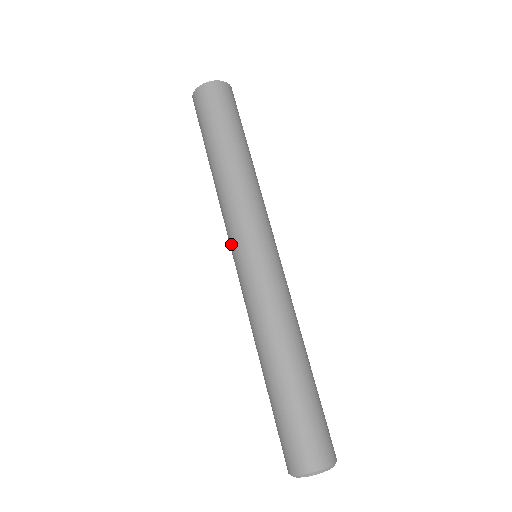
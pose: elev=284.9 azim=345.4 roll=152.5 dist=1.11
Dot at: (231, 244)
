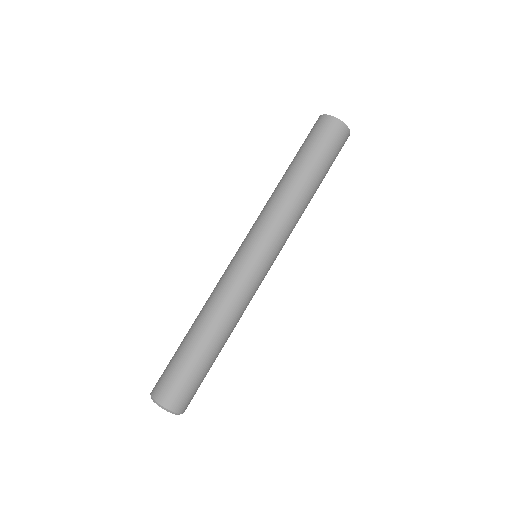
Dot at: (253, 236)
